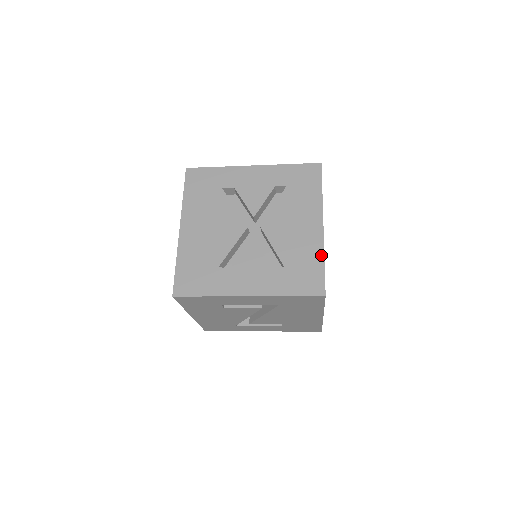
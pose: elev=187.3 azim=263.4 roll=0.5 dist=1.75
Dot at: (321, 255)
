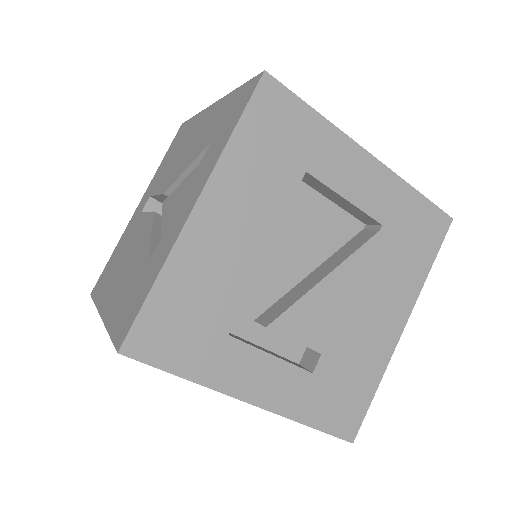
Dot at: occluded
